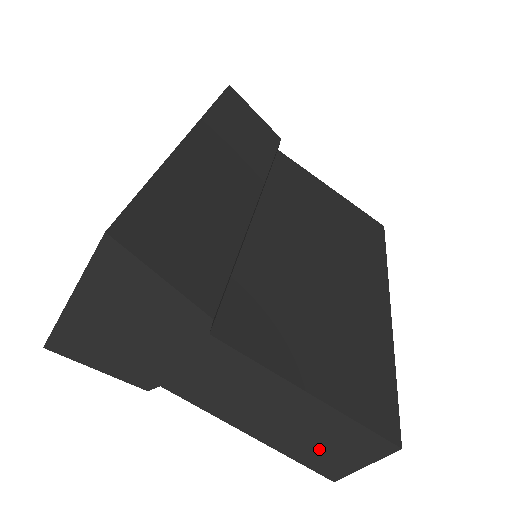
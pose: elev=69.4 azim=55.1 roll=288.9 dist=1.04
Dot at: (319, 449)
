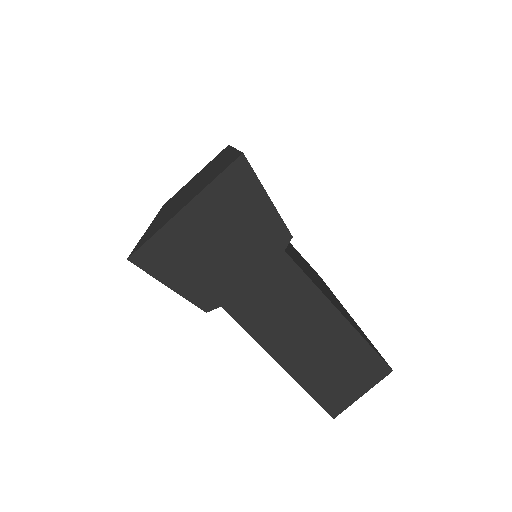
Dot at: (332, 377)
